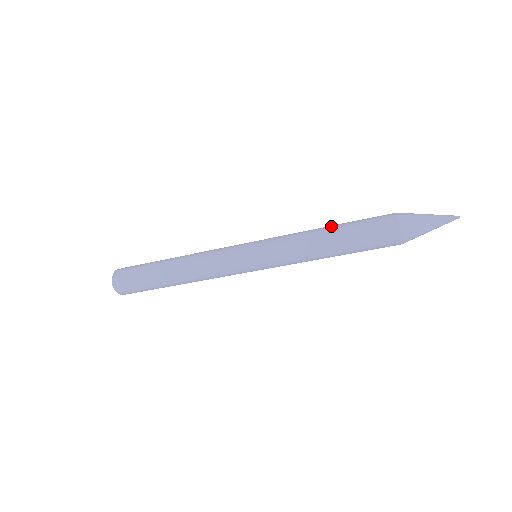
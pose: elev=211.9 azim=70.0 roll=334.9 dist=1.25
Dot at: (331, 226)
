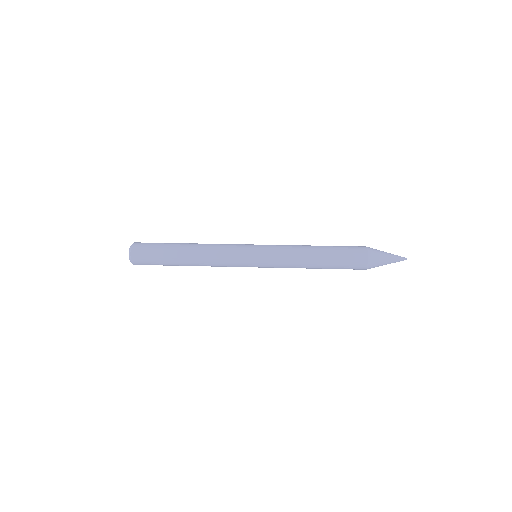
Dot at: (319, 261)
